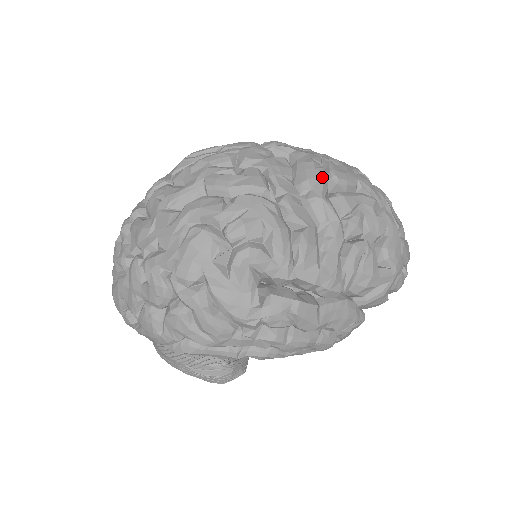
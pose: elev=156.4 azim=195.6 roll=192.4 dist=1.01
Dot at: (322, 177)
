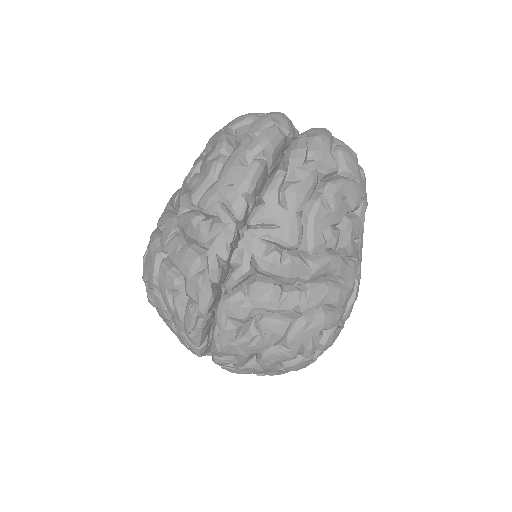
Dot at: (293, 265)
